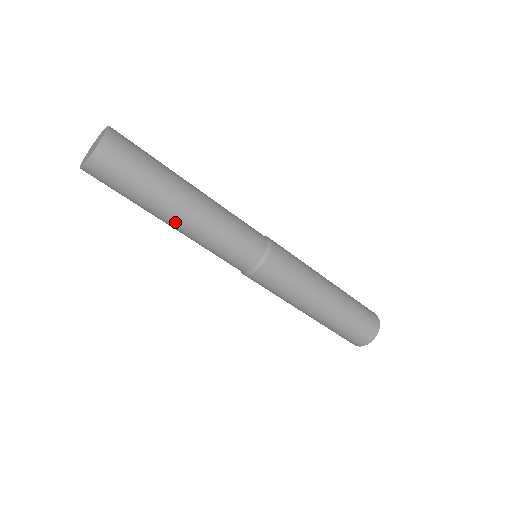
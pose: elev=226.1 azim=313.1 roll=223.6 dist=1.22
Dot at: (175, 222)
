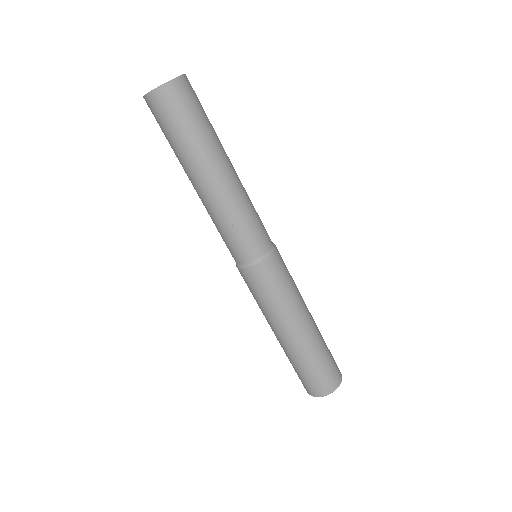
Dot at: (213, 177)
